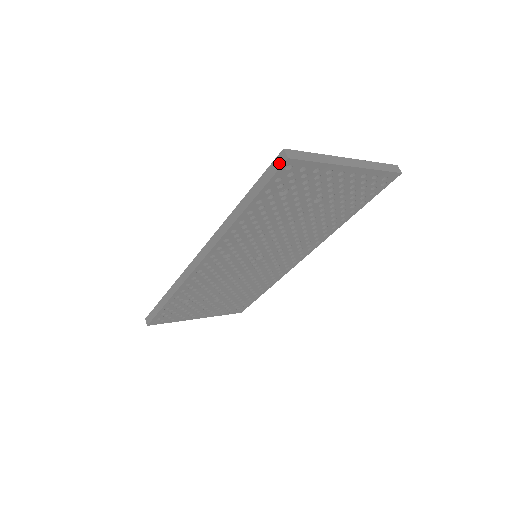
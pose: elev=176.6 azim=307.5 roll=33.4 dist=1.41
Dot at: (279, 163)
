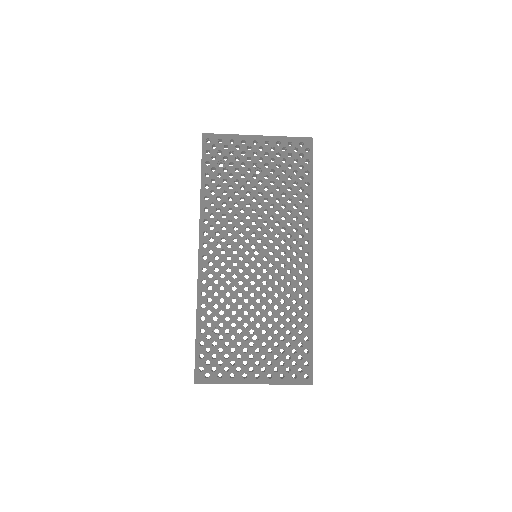
Dot at: (202, 141)
